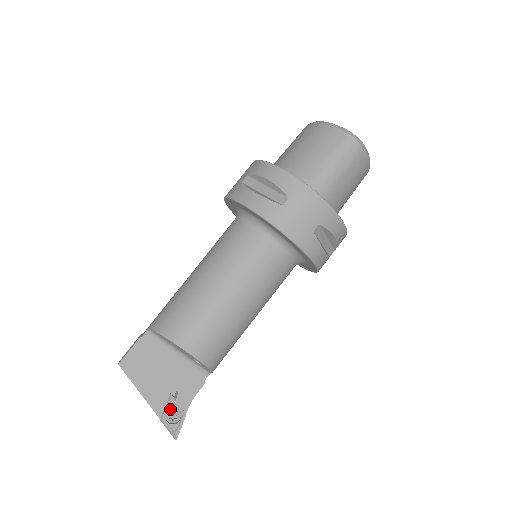
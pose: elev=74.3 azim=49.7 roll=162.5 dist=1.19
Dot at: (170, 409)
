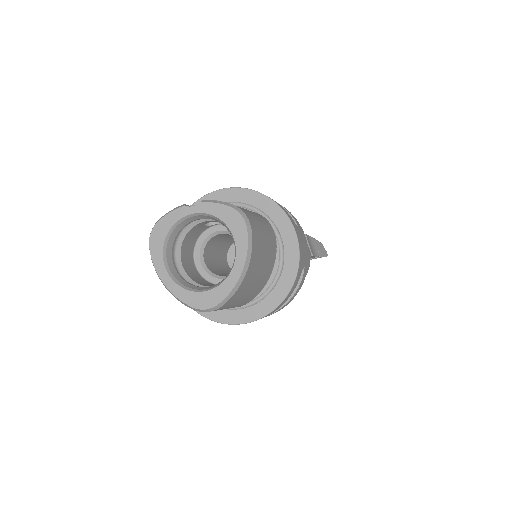
Dot at: occluded
